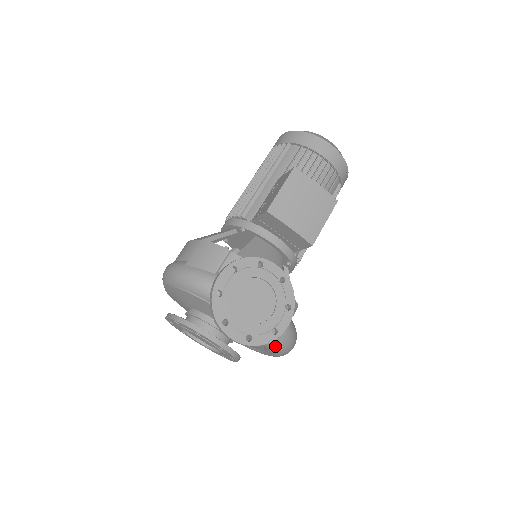
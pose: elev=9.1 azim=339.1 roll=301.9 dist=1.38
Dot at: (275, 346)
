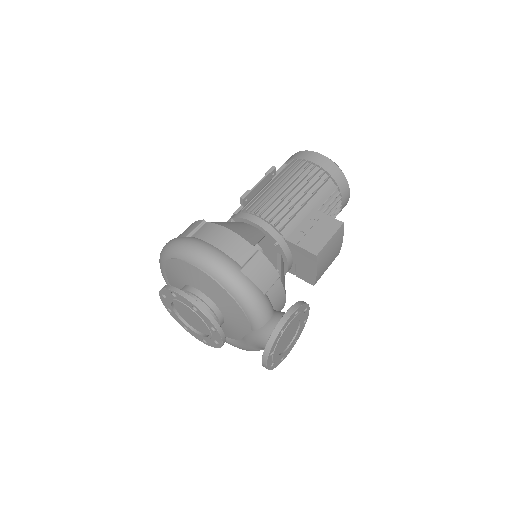
Dot at: occluded
